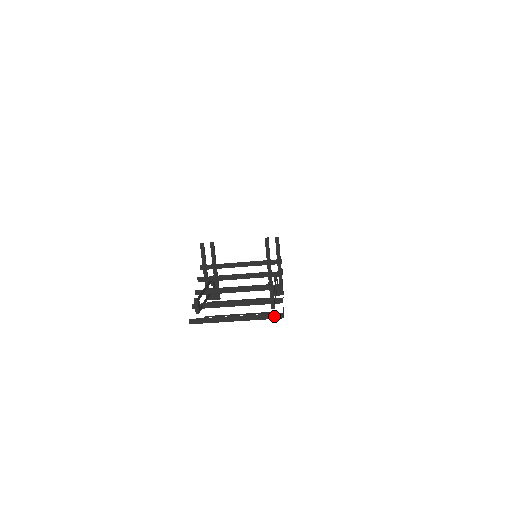
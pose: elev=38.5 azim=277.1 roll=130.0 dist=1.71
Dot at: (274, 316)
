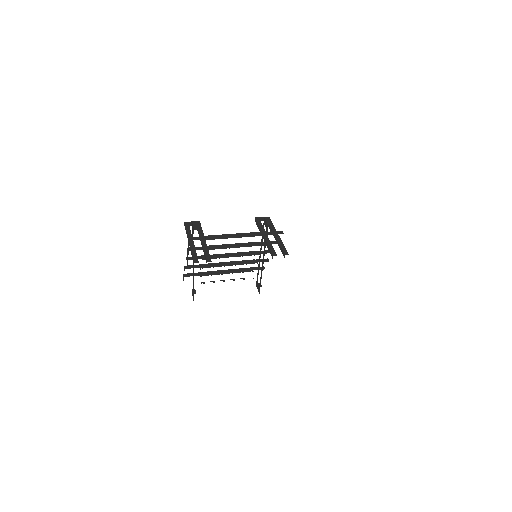
Dot at: occluded
